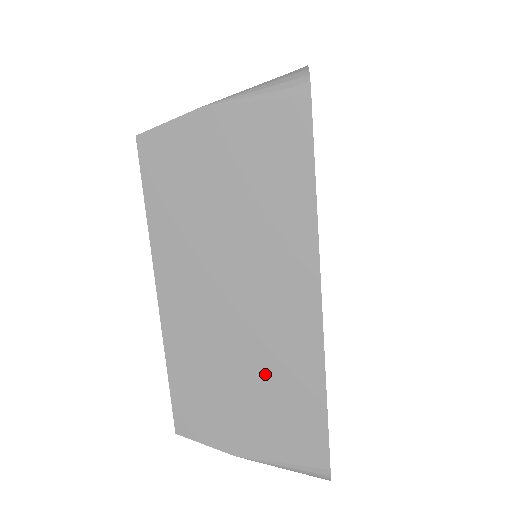
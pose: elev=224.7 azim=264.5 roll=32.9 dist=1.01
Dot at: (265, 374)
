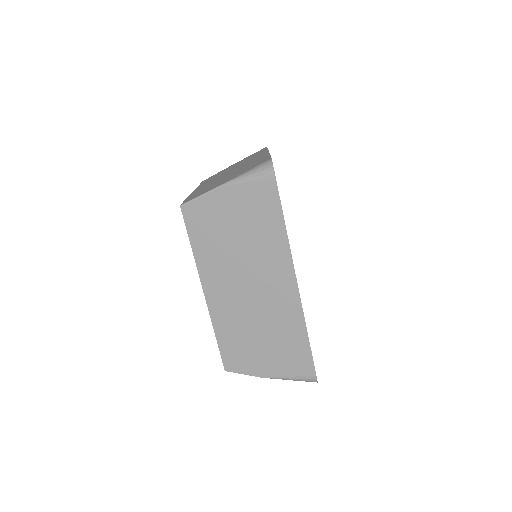
Dot at: occluded
